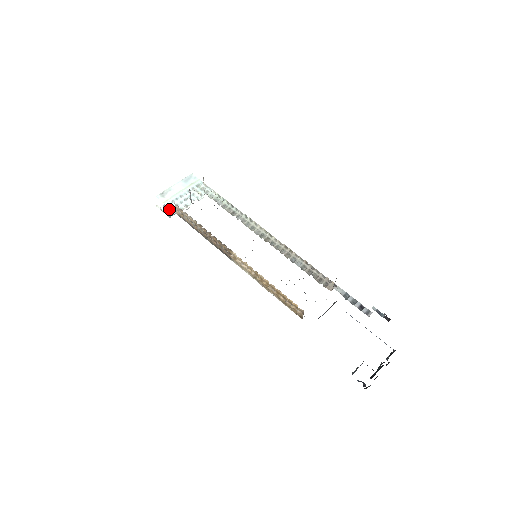
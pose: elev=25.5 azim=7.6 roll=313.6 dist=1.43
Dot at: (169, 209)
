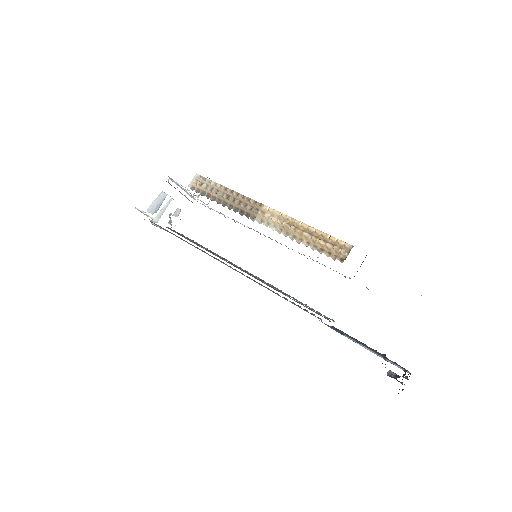
Dot at: (162, 202)
